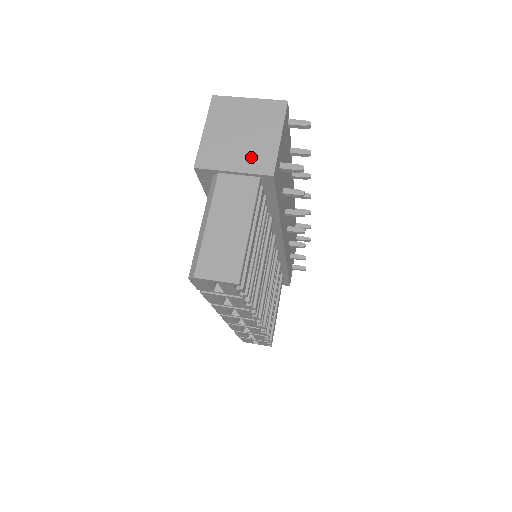
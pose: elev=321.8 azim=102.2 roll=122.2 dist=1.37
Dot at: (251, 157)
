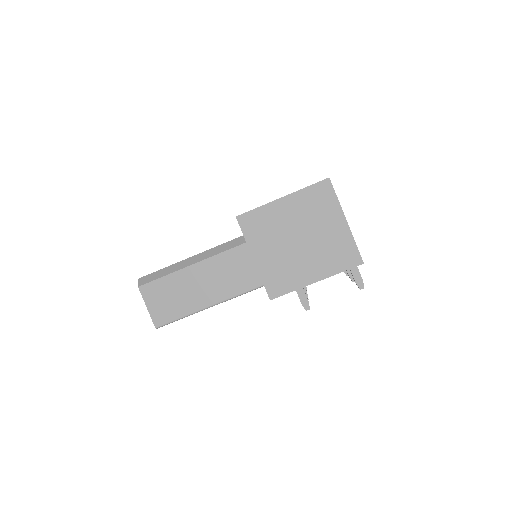
Dot at: (278, 266)
